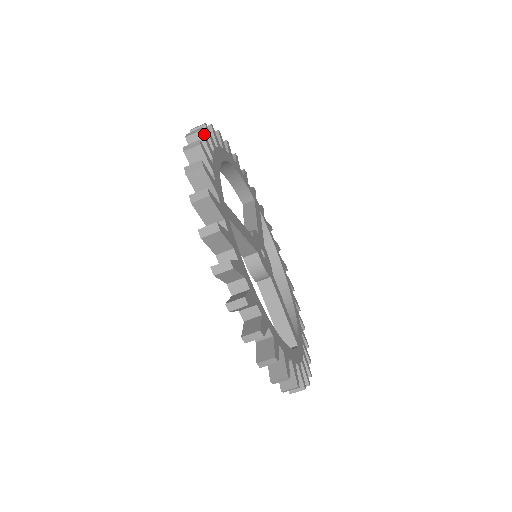
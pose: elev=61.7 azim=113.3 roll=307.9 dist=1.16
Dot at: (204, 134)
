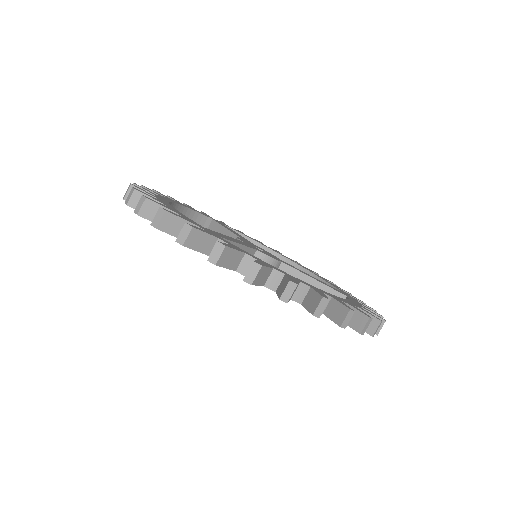
Dot at: (139, 191)
